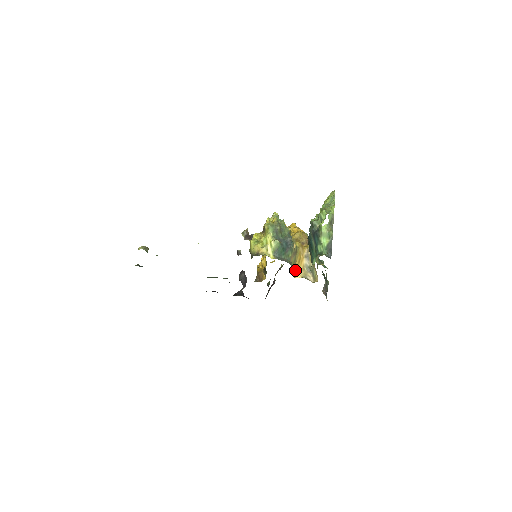
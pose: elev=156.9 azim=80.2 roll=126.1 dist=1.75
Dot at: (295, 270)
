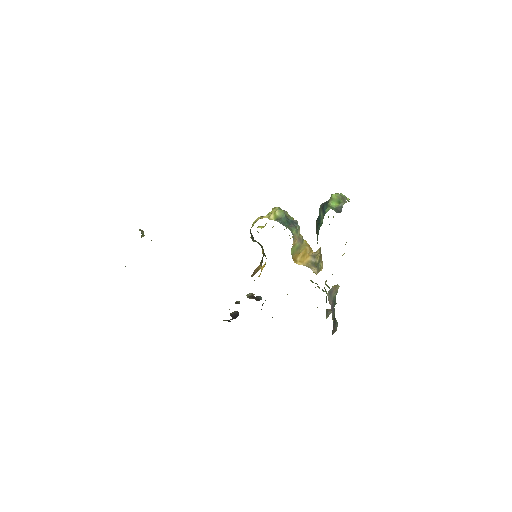
Dot at: (297, 259)
